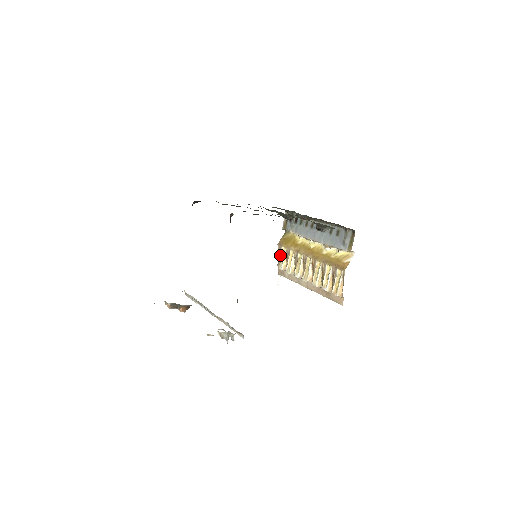
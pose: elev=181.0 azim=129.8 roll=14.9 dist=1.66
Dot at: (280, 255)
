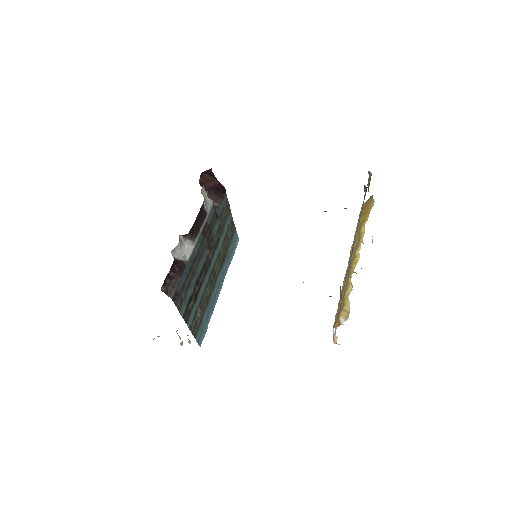
Dot at: occluded
